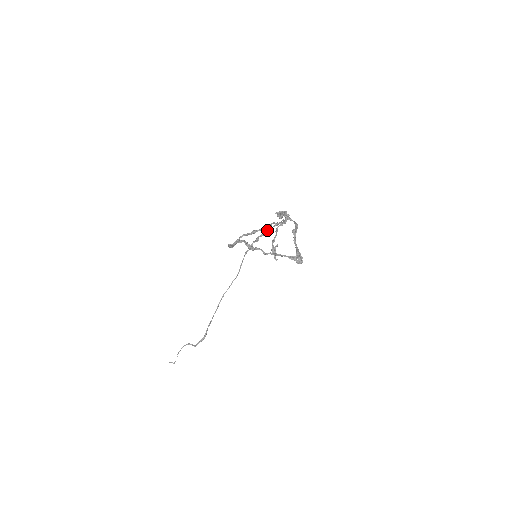
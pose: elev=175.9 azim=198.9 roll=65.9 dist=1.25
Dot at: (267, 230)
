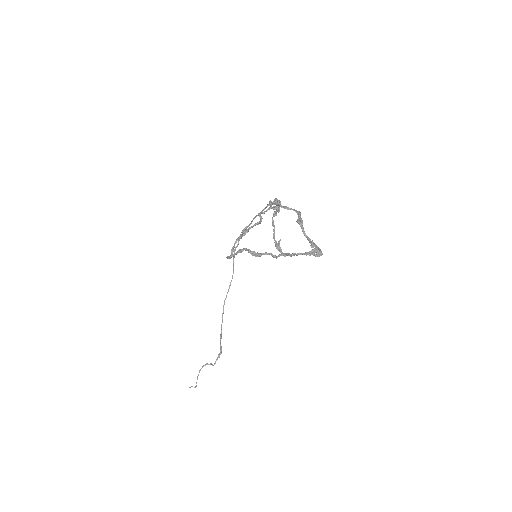
Dot at: occluded
